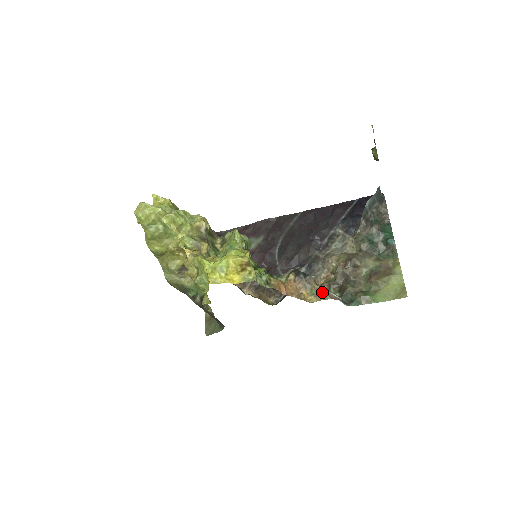
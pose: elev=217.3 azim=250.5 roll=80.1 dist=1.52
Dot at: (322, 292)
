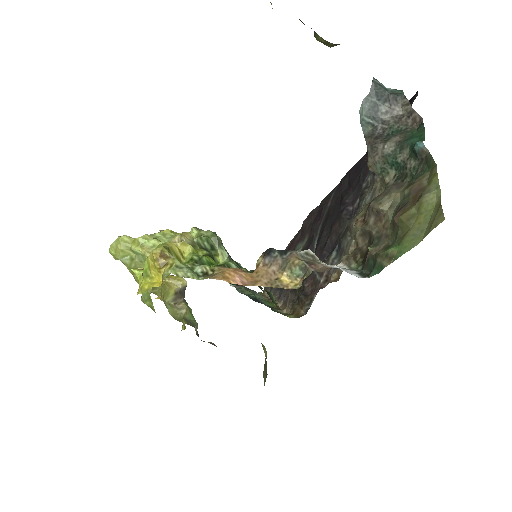
Dot at: (306, 267)
